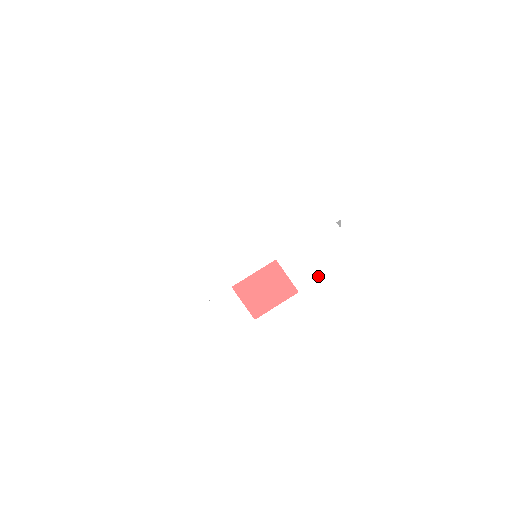
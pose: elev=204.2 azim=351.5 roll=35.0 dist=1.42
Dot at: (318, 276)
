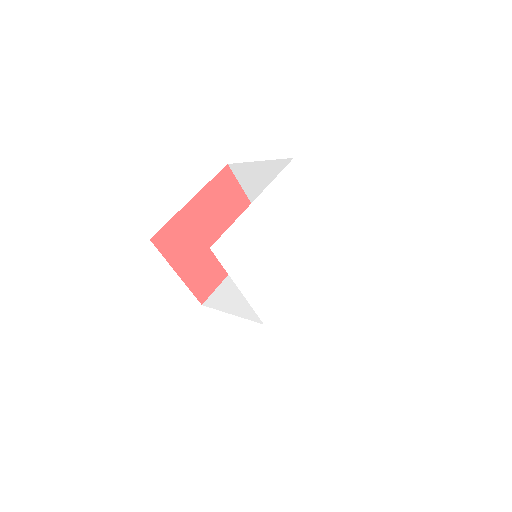
Dot at: (323, 284)
